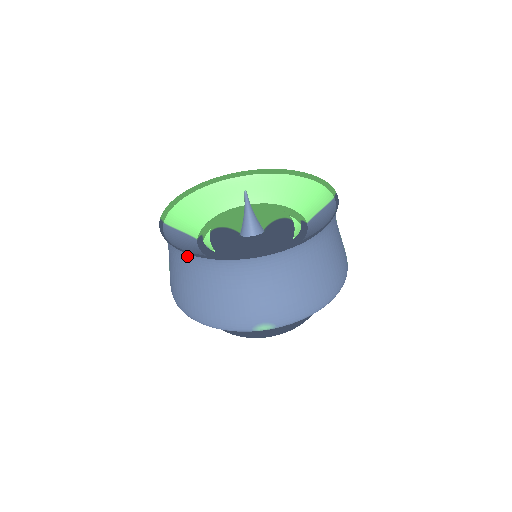
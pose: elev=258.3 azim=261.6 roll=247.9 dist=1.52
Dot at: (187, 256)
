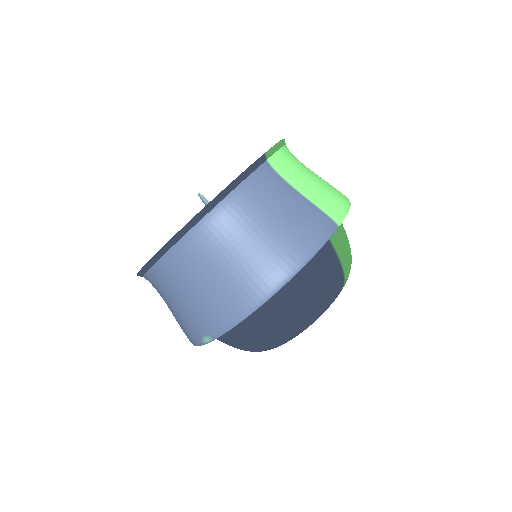
Dot at: occluded
